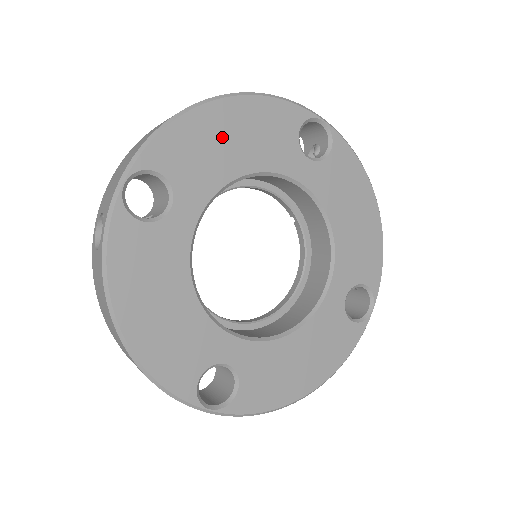
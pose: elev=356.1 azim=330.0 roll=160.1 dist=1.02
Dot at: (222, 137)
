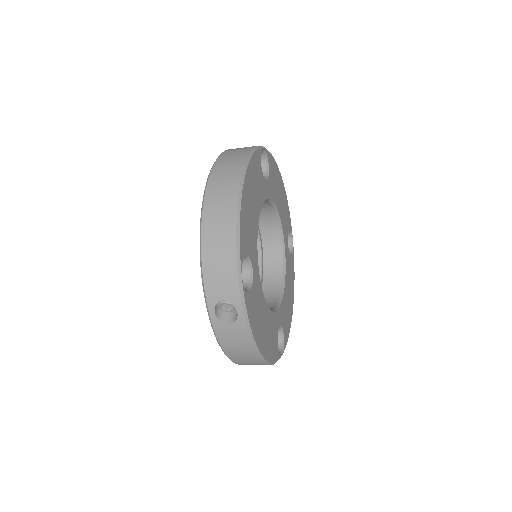
Dot at: (250, 205)
